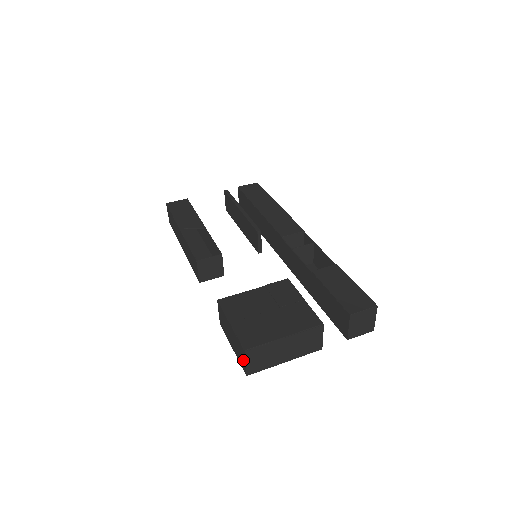
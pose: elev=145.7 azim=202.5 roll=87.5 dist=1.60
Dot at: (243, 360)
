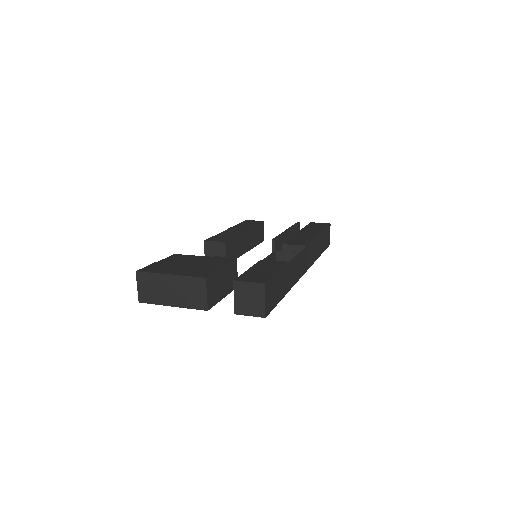
Dot at: (140, 286)
